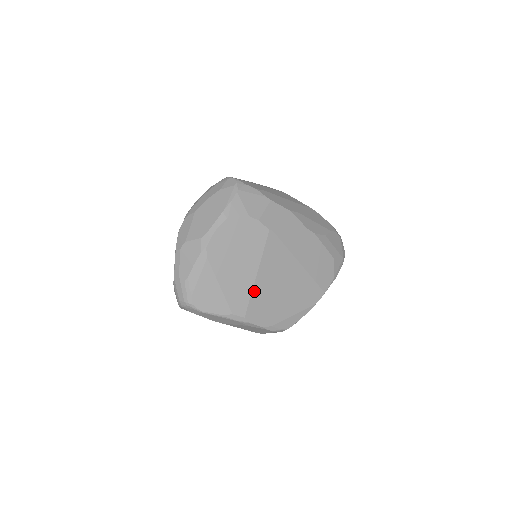
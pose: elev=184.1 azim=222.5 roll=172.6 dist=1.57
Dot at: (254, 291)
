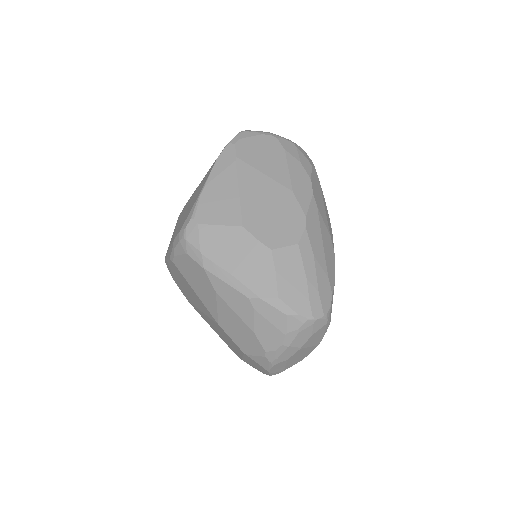
Dot at: occluded
